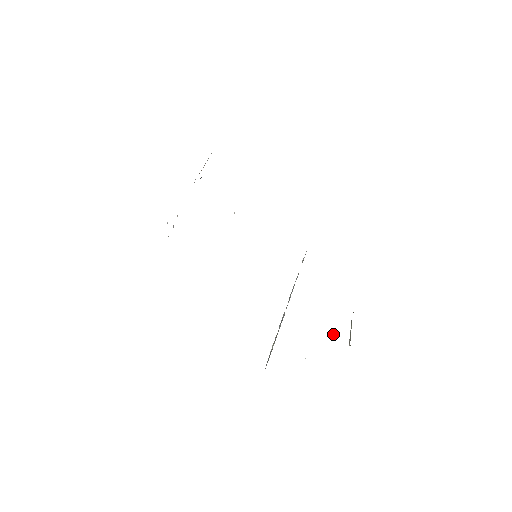
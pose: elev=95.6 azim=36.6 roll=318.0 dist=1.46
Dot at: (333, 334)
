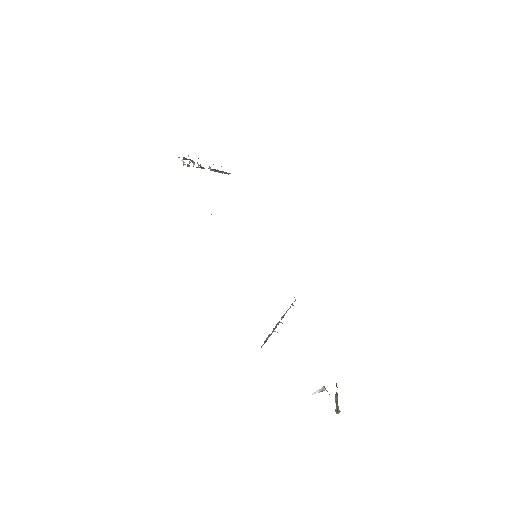
Dot at: (319, 391)
